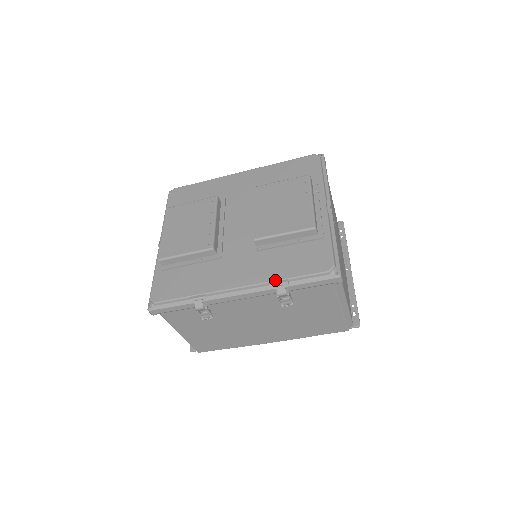
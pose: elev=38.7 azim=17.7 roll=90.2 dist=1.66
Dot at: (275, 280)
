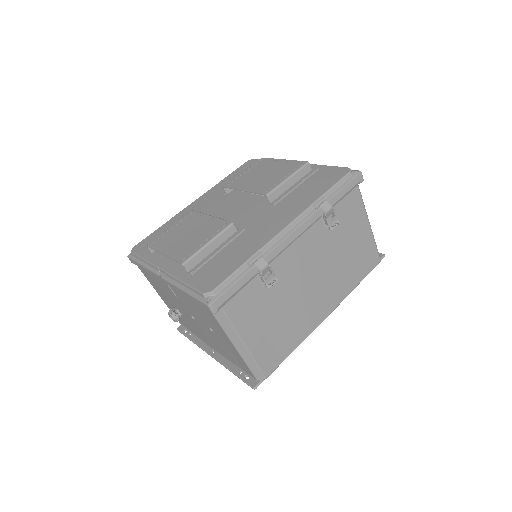
Dot at: (314, 201)
